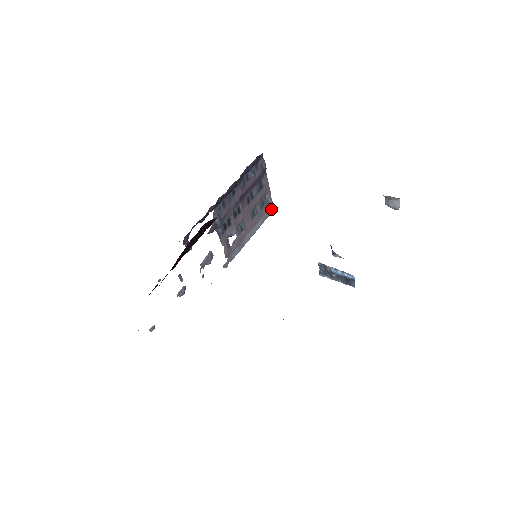
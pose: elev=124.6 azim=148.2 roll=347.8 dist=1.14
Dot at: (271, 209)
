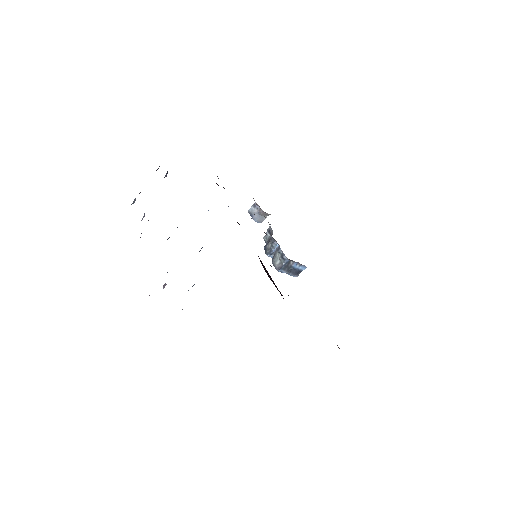
Dot at: occluded
